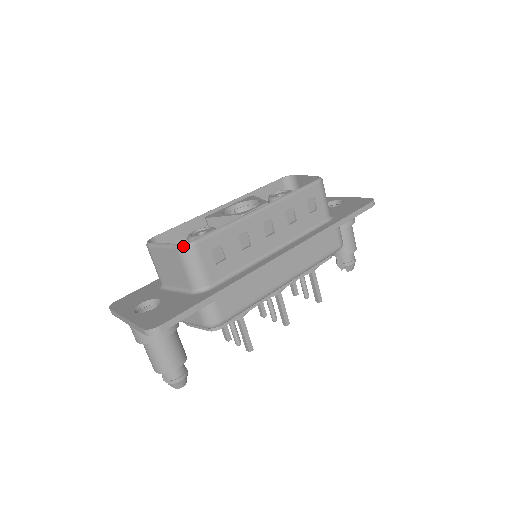
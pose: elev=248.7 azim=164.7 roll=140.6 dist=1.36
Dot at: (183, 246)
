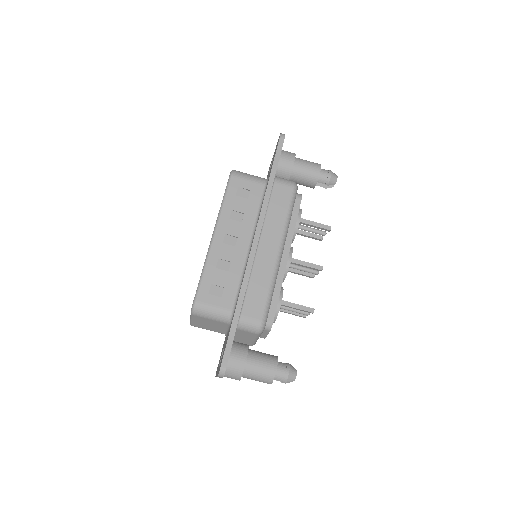
Dot at: (192, 311)
